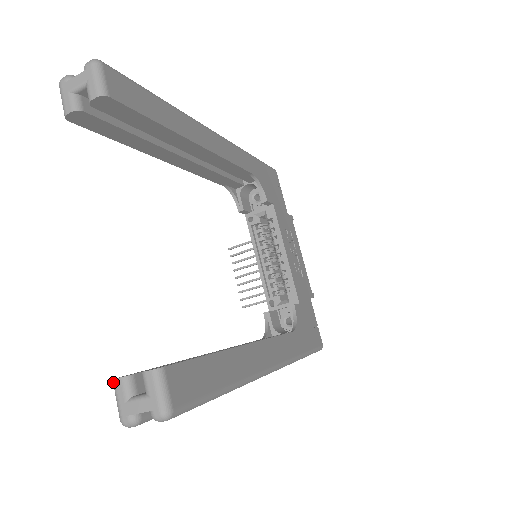
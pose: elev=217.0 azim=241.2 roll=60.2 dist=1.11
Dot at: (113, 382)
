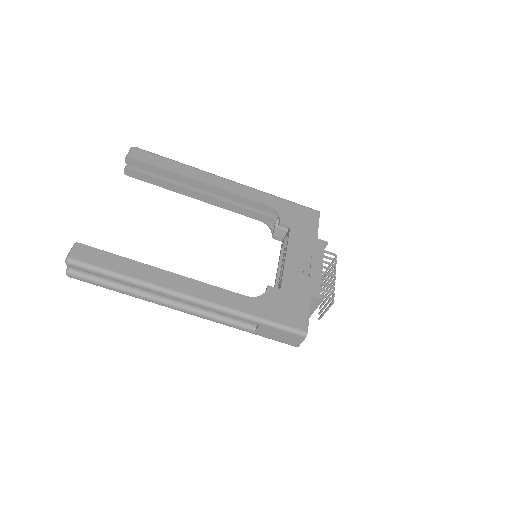
Dot at: occluded
